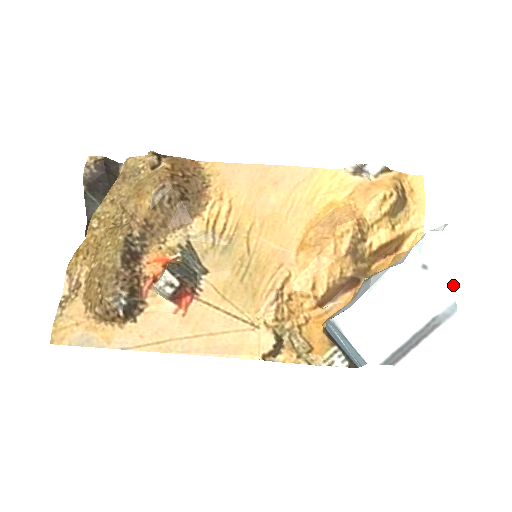
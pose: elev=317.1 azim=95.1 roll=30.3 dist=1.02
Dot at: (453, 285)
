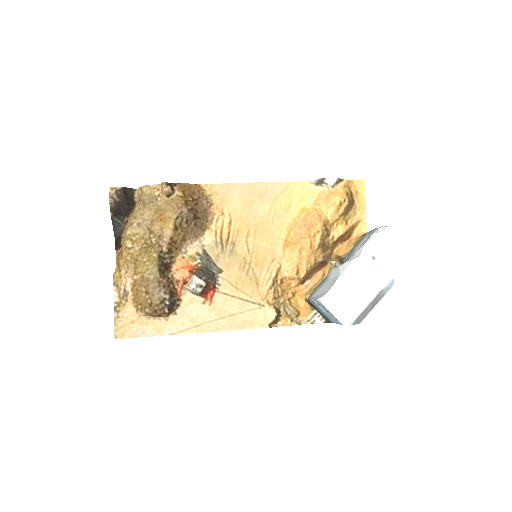
Dot at: (391, 268)
